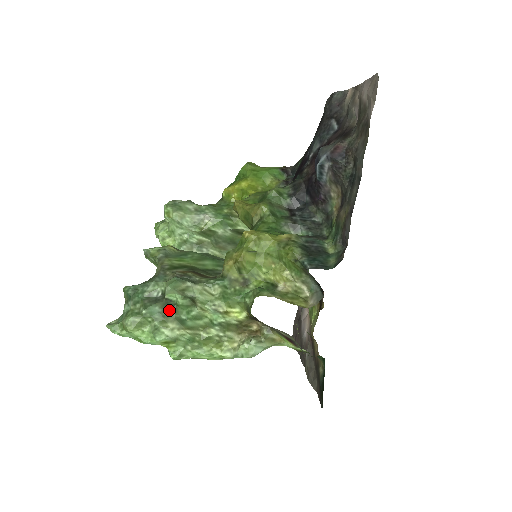
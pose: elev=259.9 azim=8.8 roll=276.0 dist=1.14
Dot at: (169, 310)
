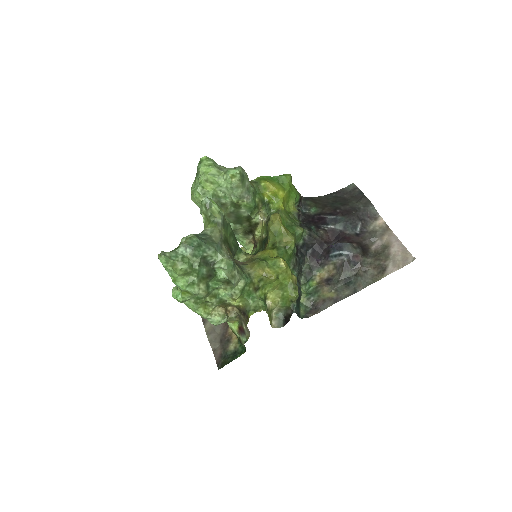
Dot at: (209, 276)
